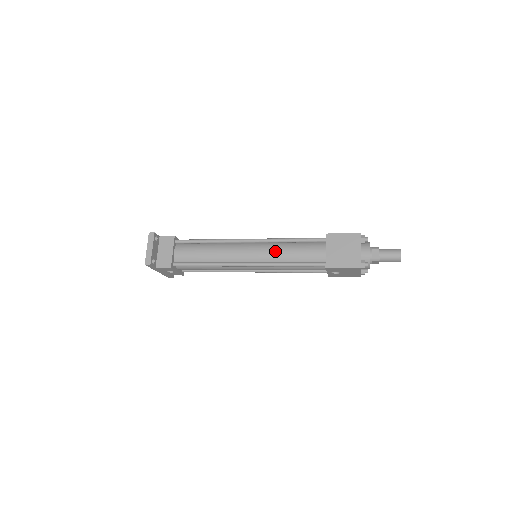
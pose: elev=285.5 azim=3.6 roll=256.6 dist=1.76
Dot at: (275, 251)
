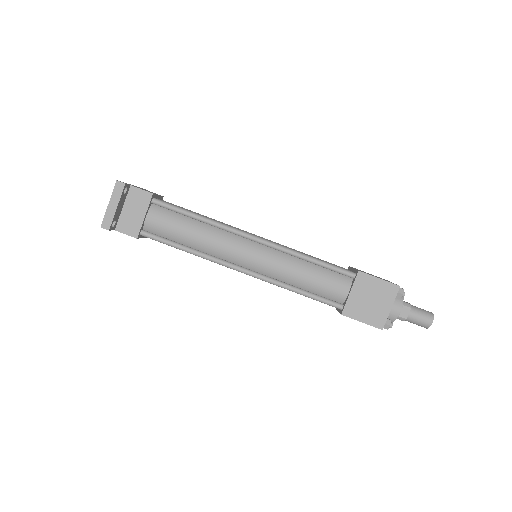
Dot at: (286, 267)
